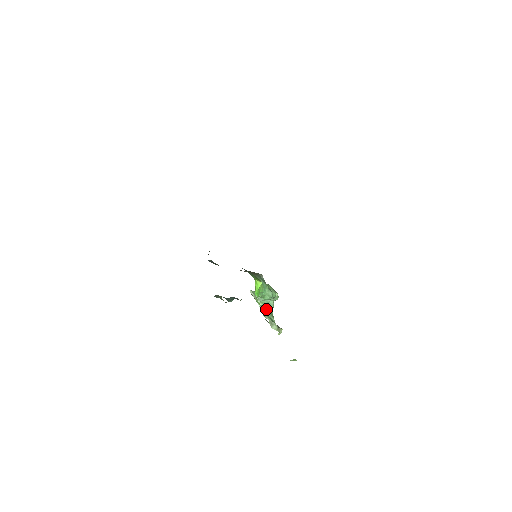
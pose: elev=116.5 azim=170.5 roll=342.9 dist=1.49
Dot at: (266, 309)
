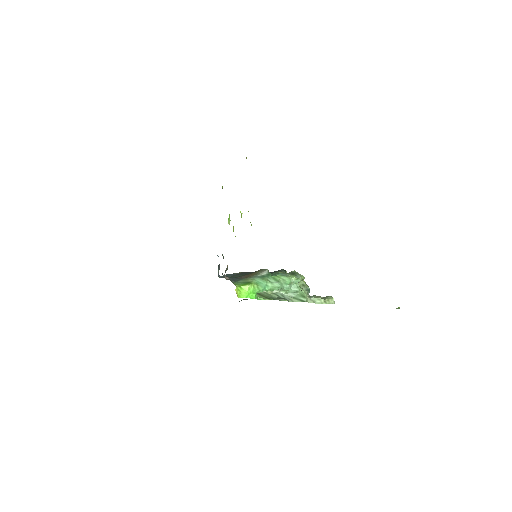
Dot at: (293, 293)
